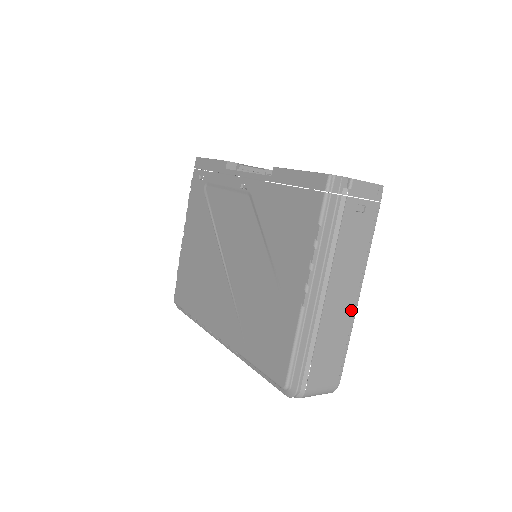
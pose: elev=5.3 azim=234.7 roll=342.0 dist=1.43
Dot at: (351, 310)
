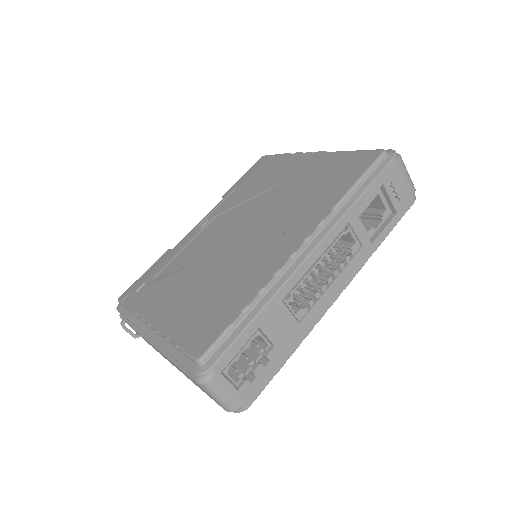
Dot at: occluded
